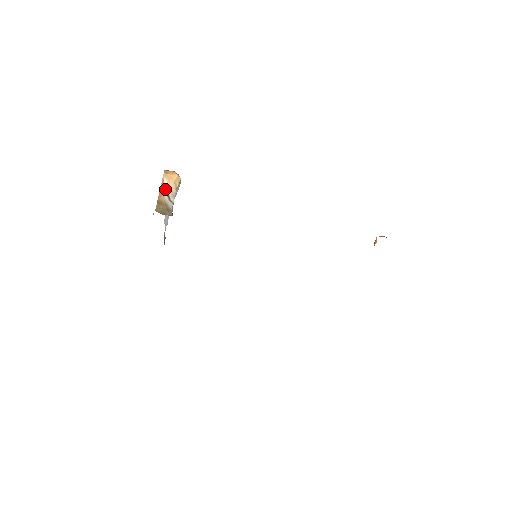
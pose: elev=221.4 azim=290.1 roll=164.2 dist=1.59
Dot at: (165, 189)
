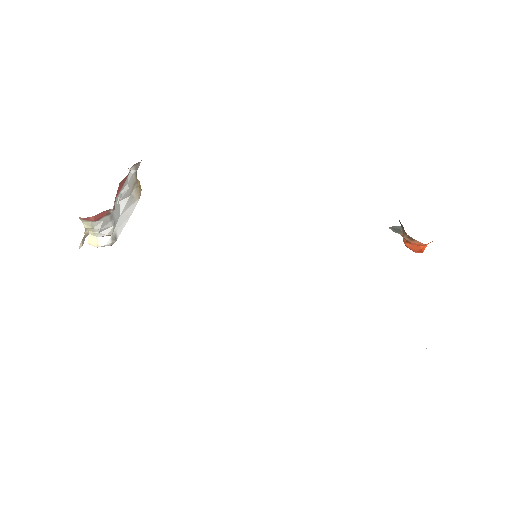
Dot at: occluded
